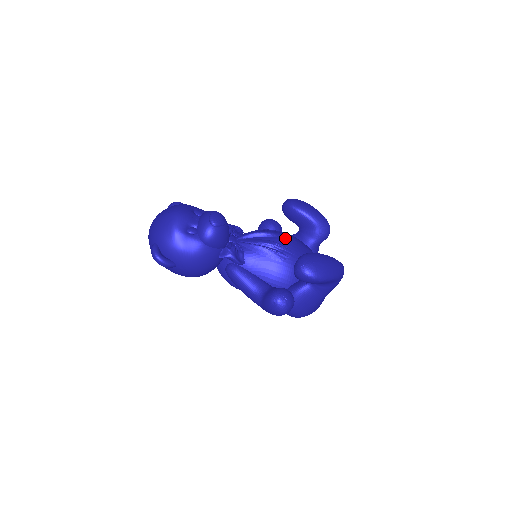
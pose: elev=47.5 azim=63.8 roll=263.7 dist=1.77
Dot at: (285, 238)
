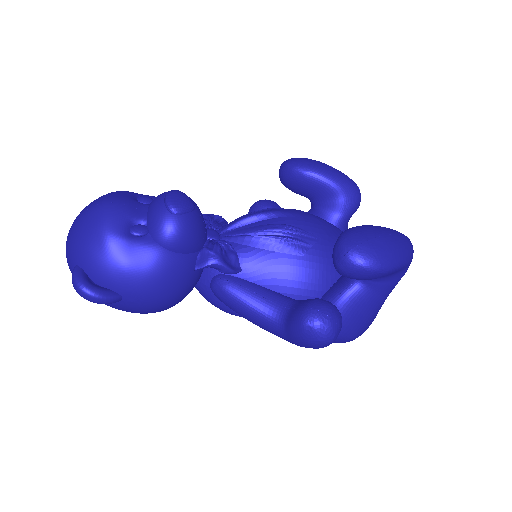
Dot at: (299, 216)
